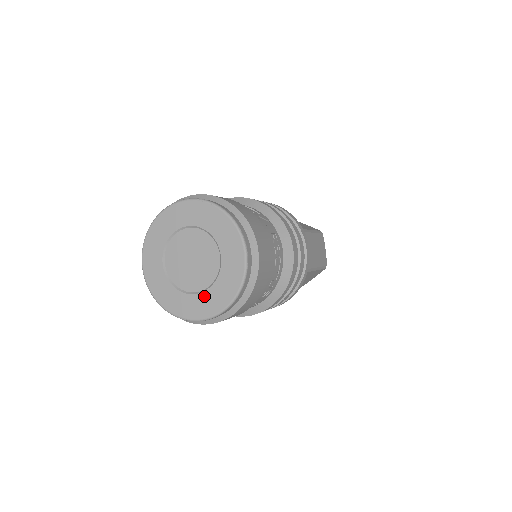
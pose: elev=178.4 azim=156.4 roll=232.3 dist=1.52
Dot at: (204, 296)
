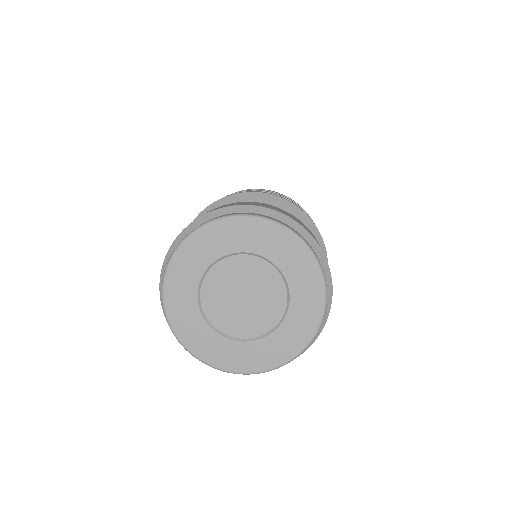
Dot at: (248, 347)
